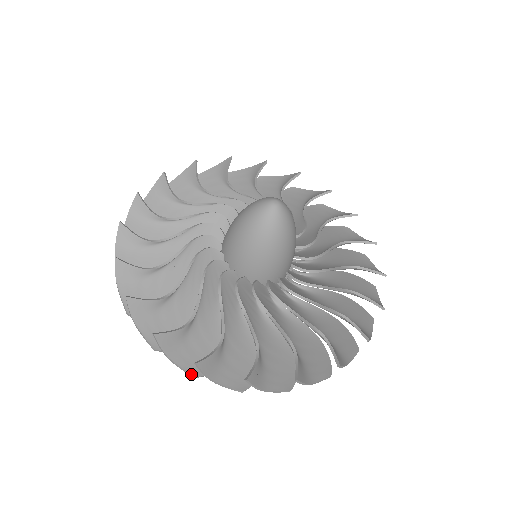
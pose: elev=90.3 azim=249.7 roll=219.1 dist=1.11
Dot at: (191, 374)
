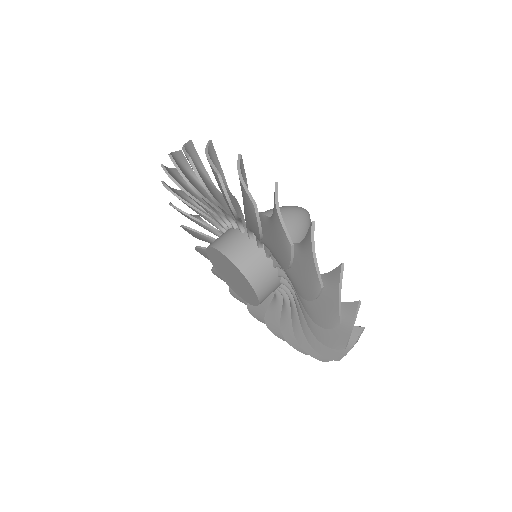
Dot at: occluded
